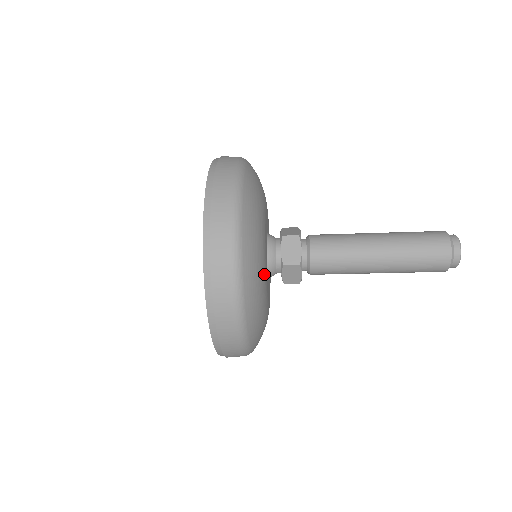
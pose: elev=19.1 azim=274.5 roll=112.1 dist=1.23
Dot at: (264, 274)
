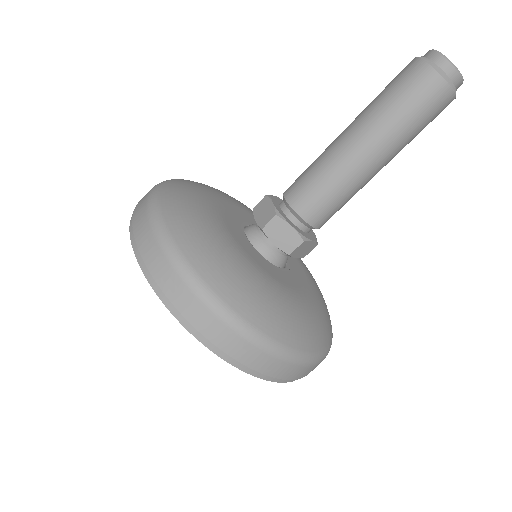
Dot at: (224, 238)
